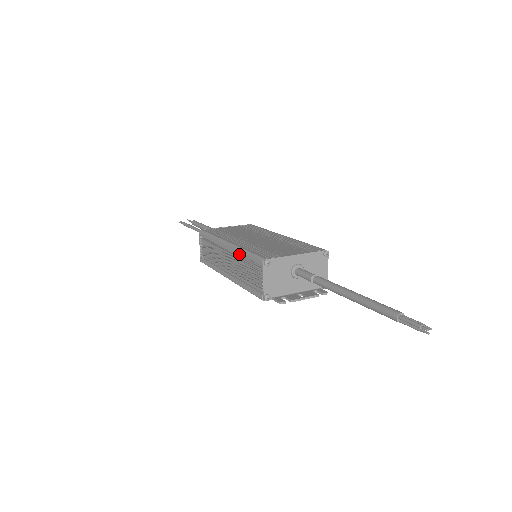
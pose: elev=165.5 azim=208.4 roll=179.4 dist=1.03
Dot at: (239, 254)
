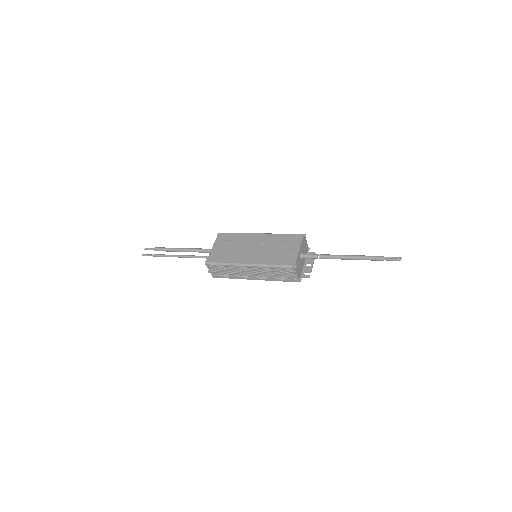
Dot at: (266, 268)
